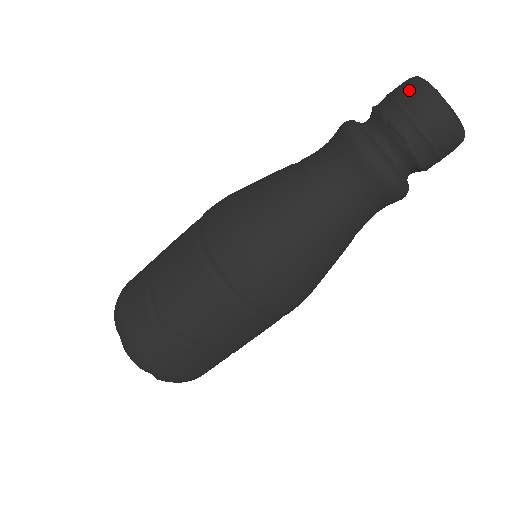
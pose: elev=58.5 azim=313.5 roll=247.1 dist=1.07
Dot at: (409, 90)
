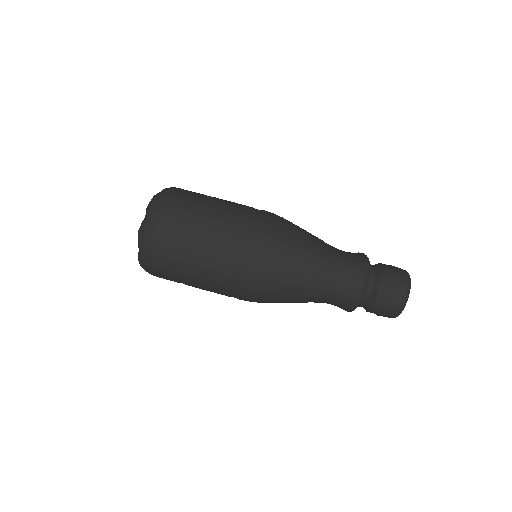
Dot at: (399, 268)
